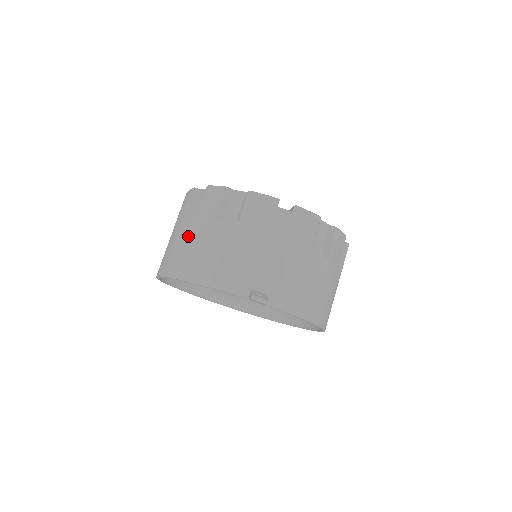
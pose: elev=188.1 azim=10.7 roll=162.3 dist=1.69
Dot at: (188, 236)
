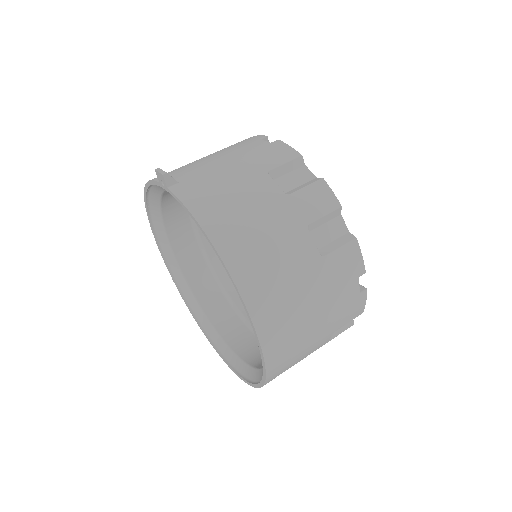
Dot at: occluded
